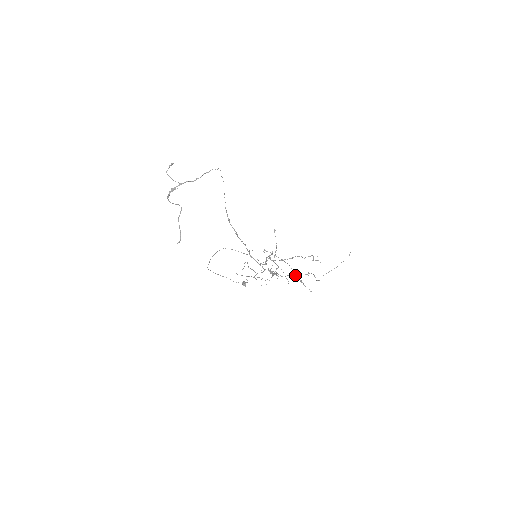
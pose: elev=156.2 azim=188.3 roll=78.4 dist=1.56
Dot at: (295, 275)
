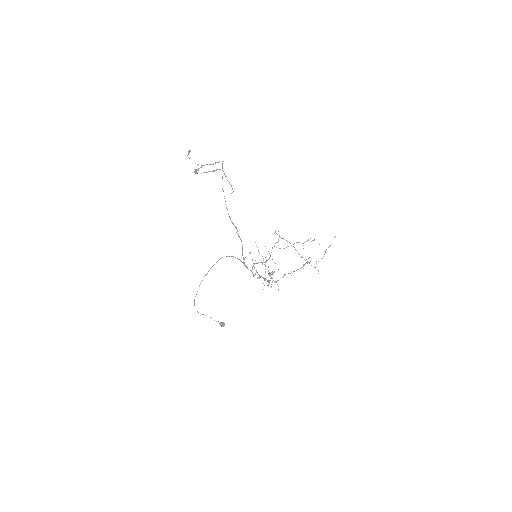
Dot at: (290, 273)
